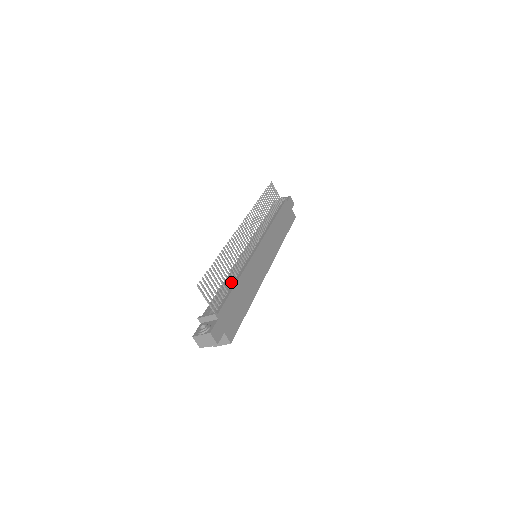
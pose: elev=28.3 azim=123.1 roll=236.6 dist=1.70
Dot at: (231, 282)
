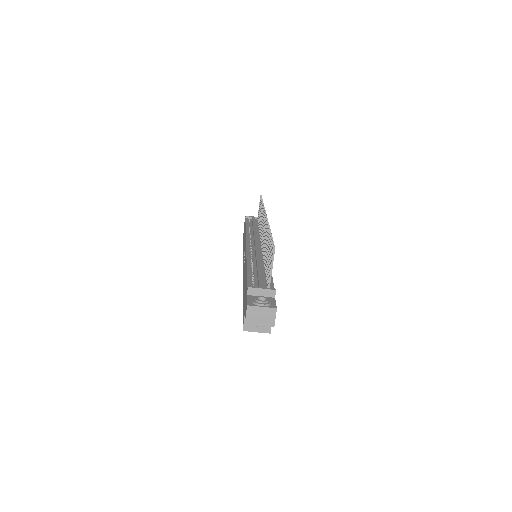
Dot at: (262, 267)
